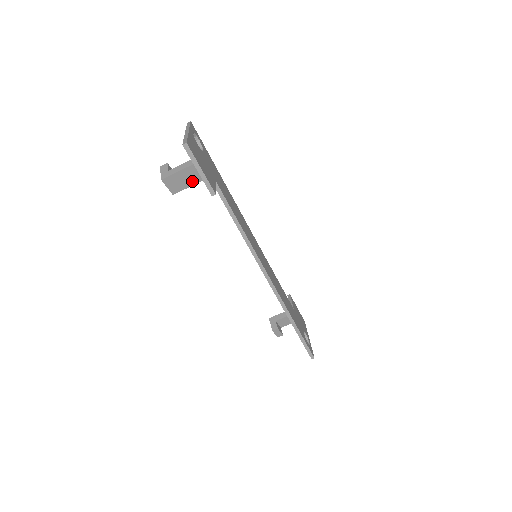
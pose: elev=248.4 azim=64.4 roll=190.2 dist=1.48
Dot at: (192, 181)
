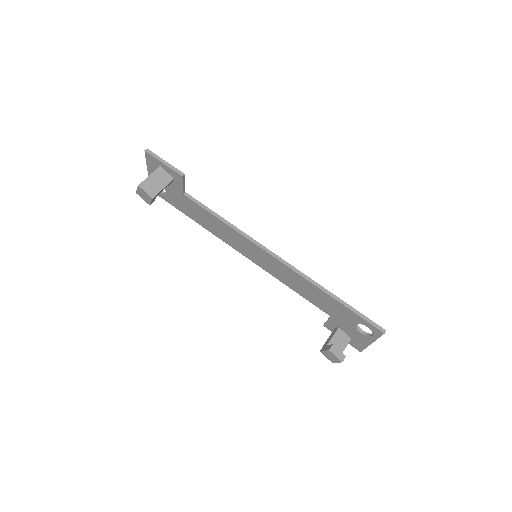
Dot at: (164, 183)
